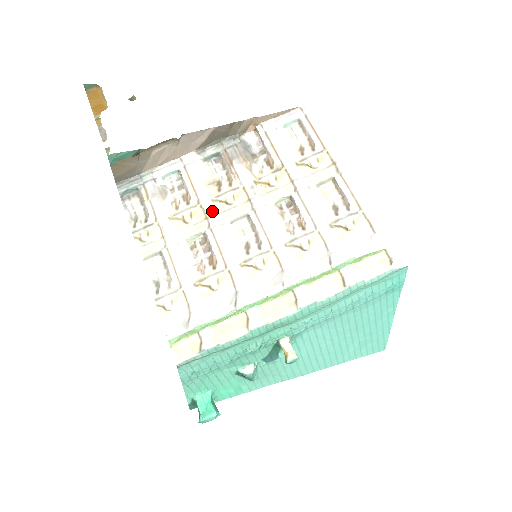
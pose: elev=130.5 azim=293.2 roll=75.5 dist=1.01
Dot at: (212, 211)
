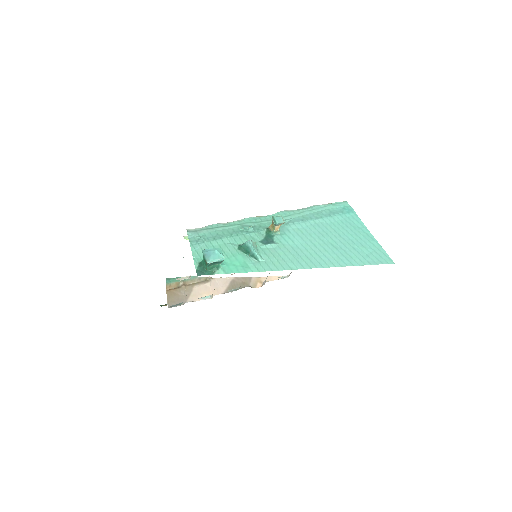
Dot at: occluded
